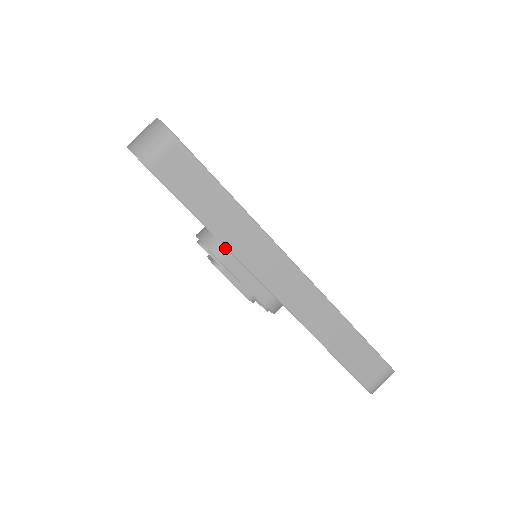
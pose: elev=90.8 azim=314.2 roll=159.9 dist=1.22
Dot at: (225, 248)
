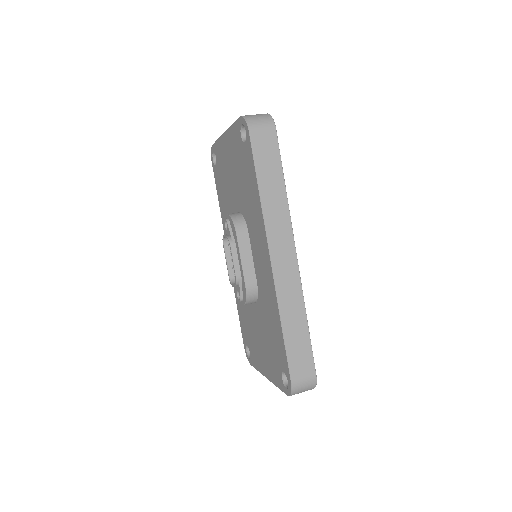
Dot at: (246, 229)
